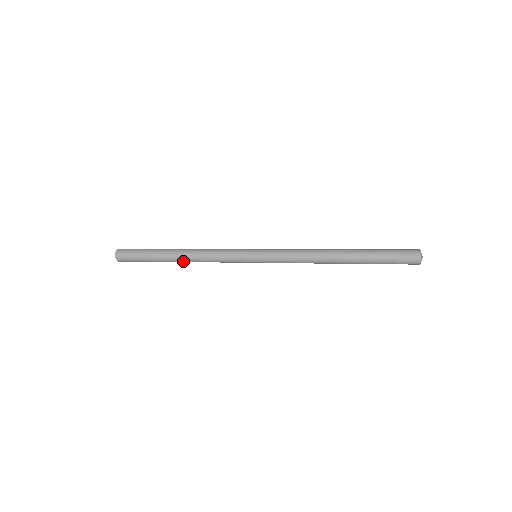
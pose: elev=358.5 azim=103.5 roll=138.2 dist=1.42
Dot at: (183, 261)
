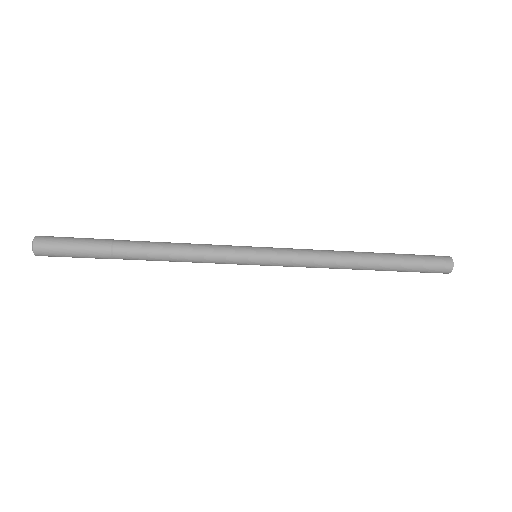
Dot at: (149, 260)
